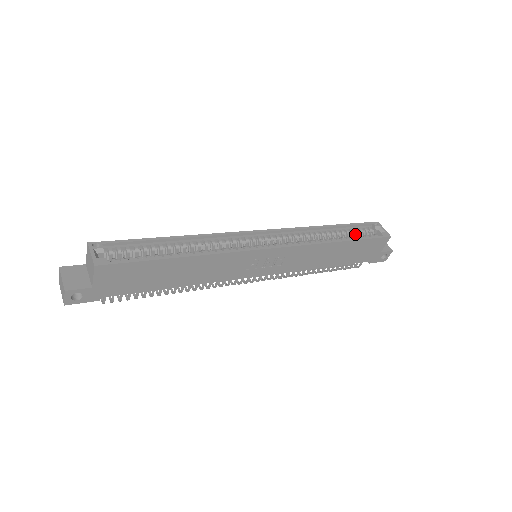
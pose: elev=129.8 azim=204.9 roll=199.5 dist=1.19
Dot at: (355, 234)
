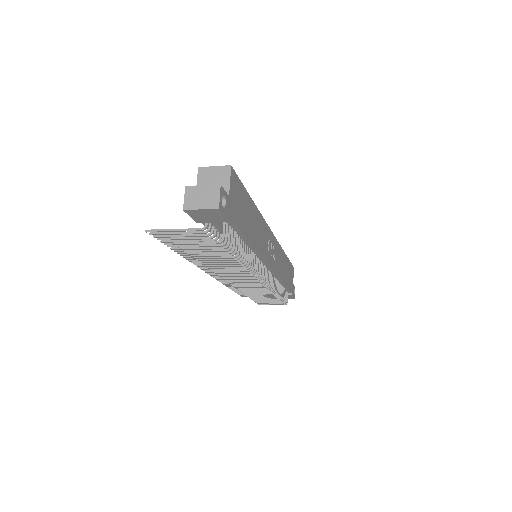
Dot at: occluded
